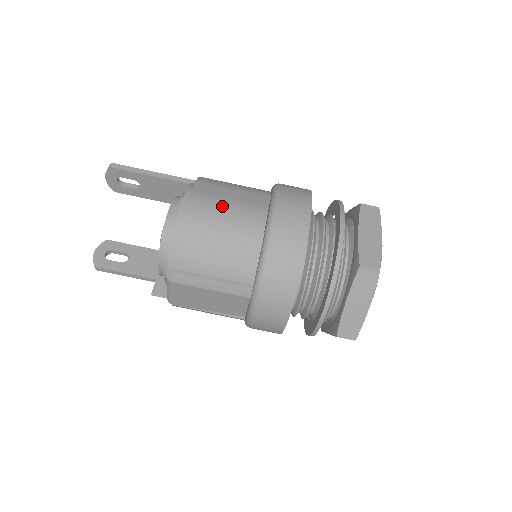
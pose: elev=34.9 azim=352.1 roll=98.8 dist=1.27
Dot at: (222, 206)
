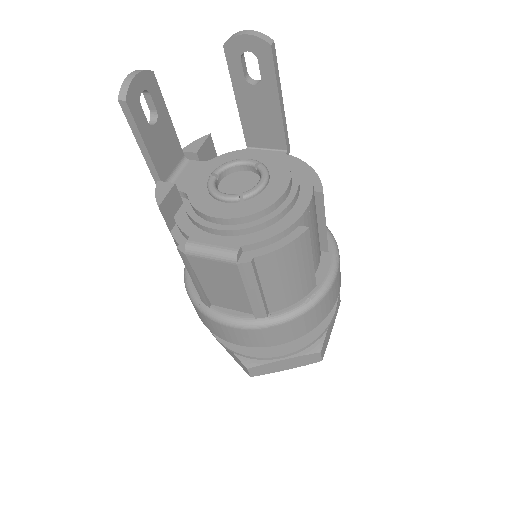
Dot at: (316, 232)
